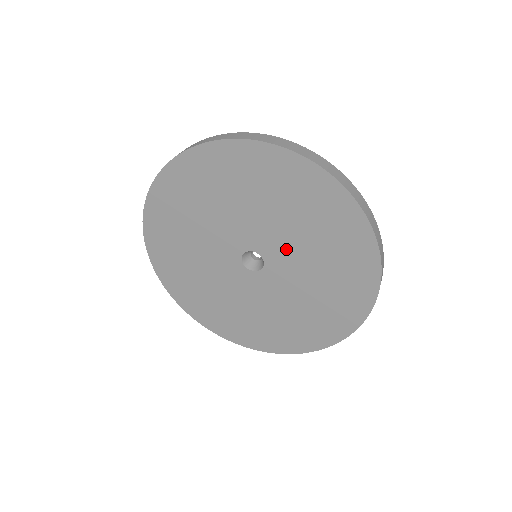
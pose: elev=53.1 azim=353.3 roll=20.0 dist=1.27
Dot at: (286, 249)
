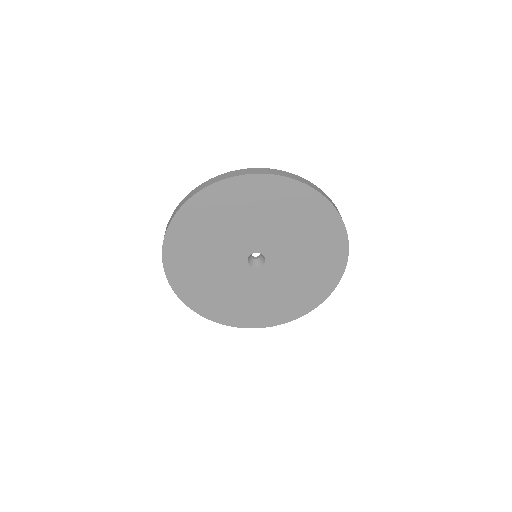
Dot at: (262, 235)
